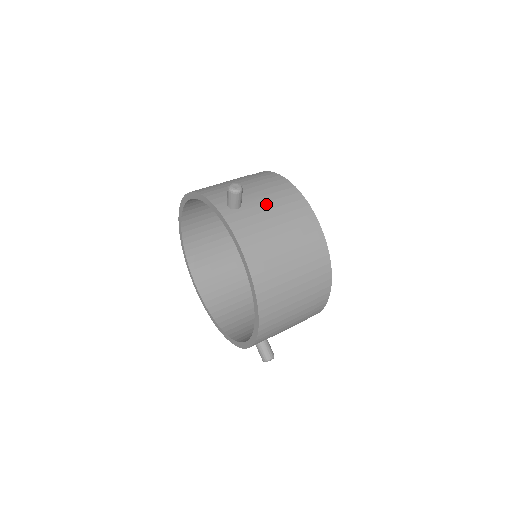
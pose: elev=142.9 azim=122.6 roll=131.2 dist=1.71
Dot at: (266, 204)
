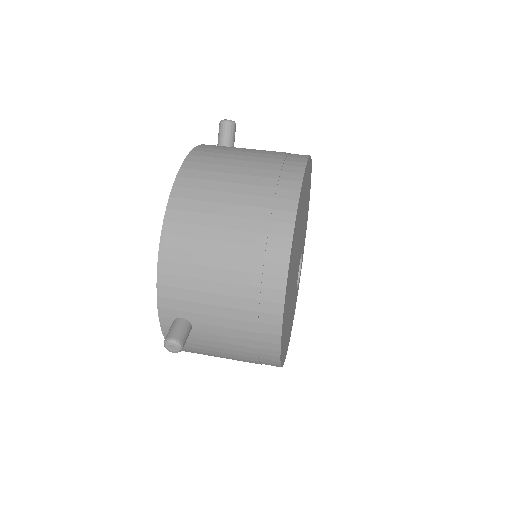
Dot at: (257, 150)
